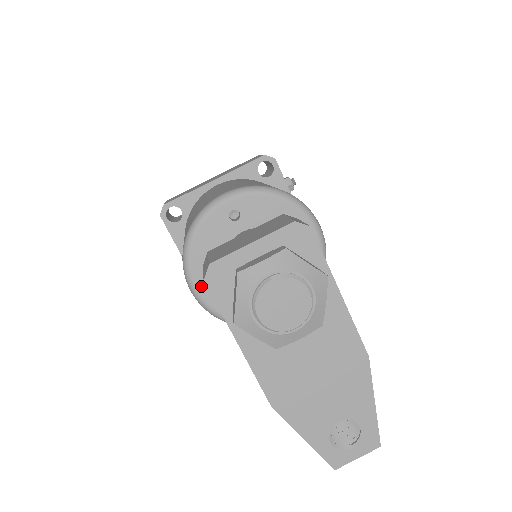
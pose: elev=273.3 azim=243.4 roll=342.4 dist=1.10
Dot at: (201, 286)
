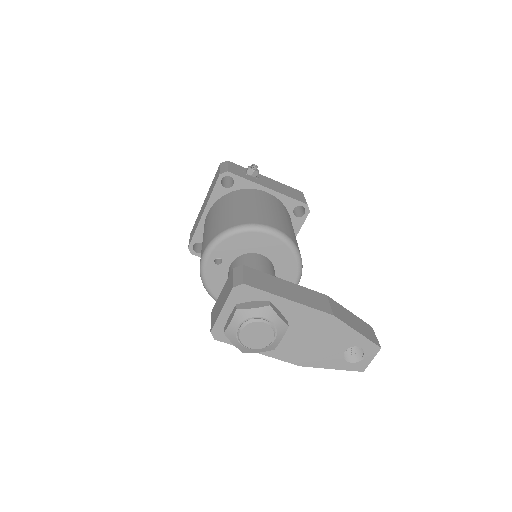
Dot at: occluded
